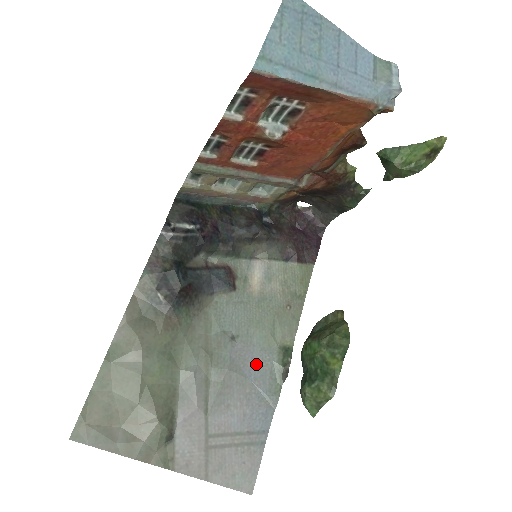
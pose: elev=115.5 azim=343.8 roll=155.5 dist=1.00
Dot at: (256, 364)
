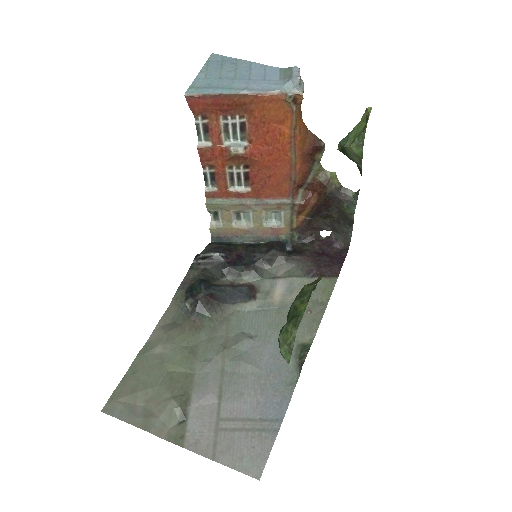
Dot at: (273, 359)
